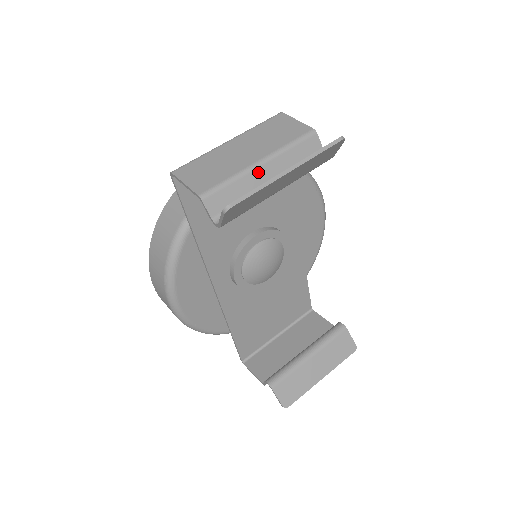
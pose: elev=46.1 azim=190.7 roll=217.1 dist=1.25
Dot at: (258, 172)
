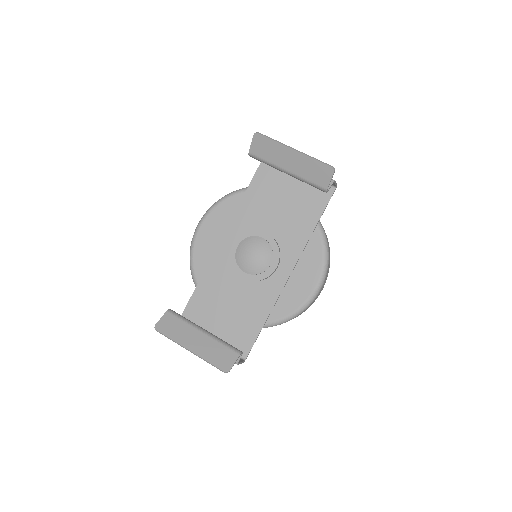
Dot at: occluded
